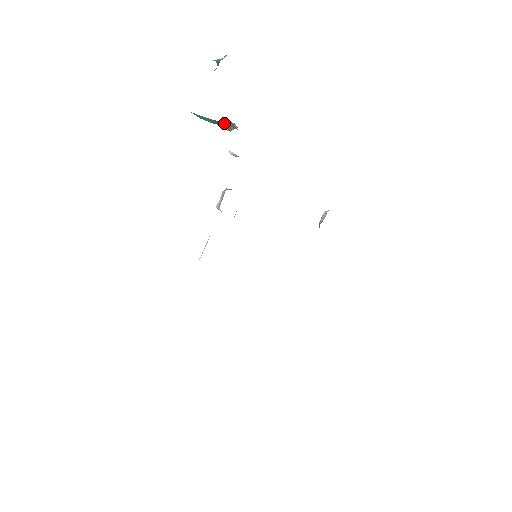
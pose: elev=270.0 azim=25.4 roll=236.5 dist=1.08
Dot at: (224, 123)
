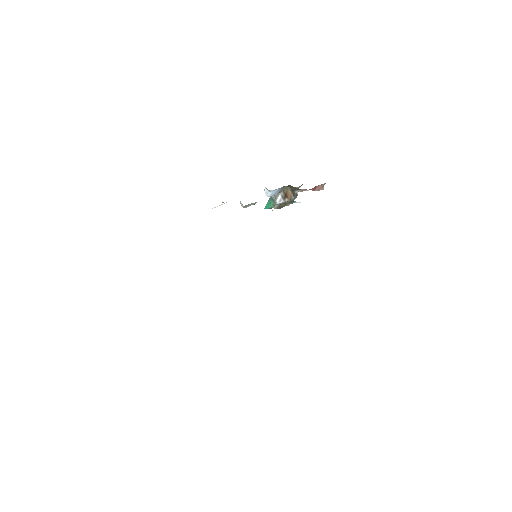
Dot at: (274, 196)
